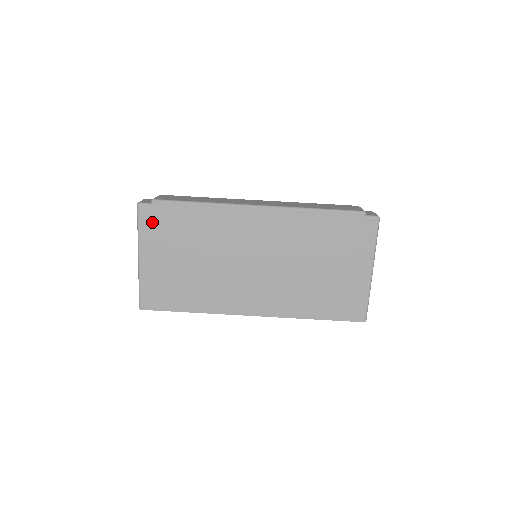
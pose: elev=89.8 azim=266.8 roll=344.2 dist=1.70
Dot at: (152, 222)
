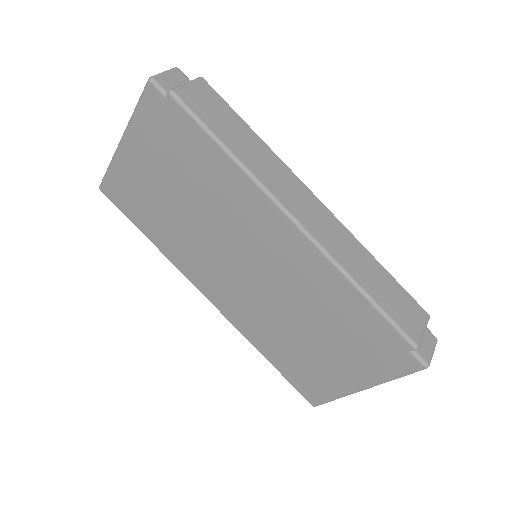
Dot at: (155, 117)
